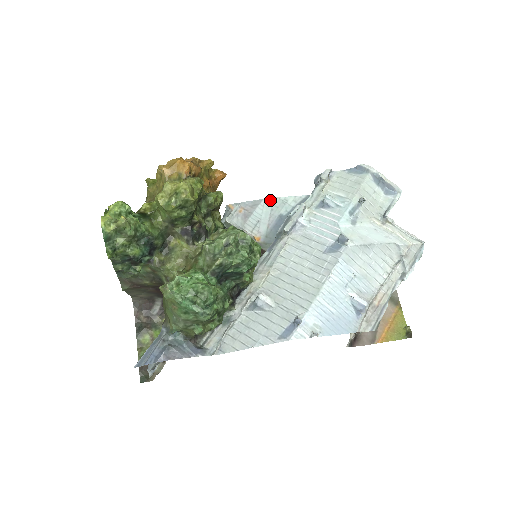
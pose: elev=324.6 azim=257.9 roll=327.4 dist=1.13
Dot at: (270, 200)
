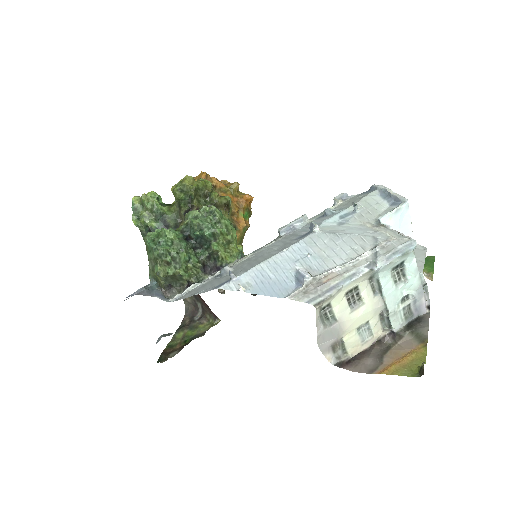
Dot at: occluded
